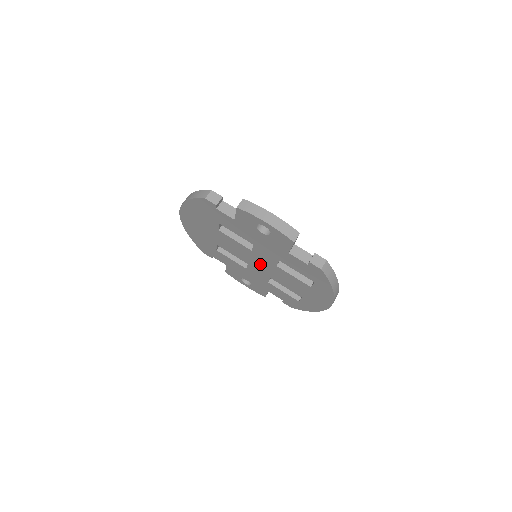
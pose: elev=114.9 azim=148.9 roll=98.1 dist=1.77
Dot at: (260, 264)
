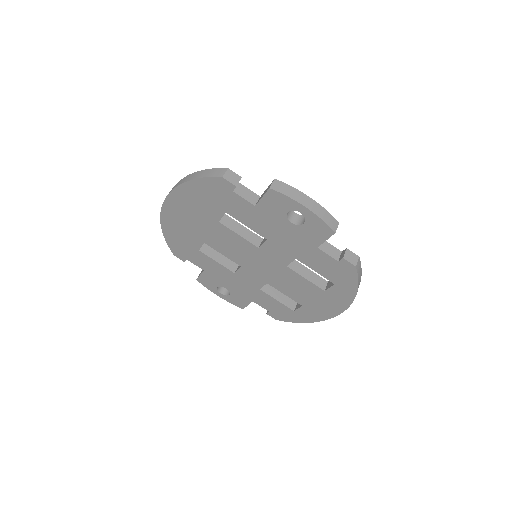
Dot at: (261, 265)
